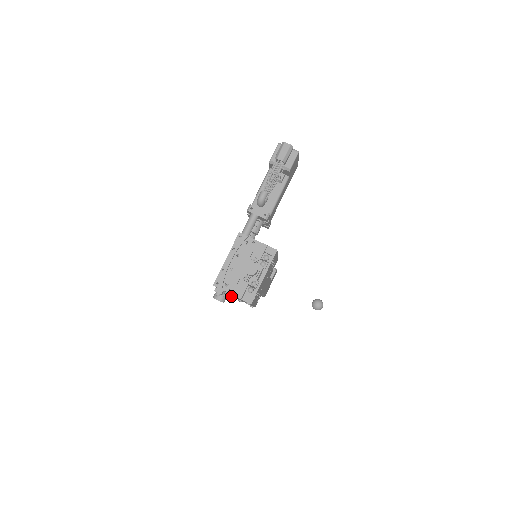
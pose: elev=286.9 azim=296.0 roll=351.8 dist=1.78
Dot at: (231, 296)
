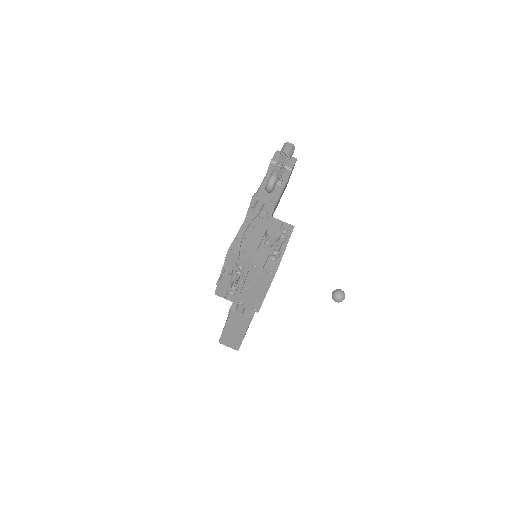
Dot at: (235, 288)
